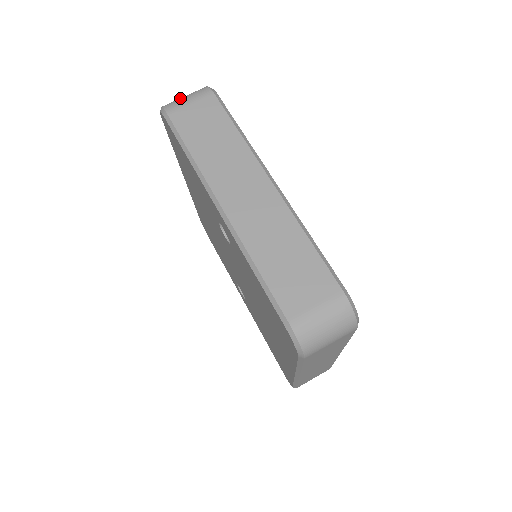
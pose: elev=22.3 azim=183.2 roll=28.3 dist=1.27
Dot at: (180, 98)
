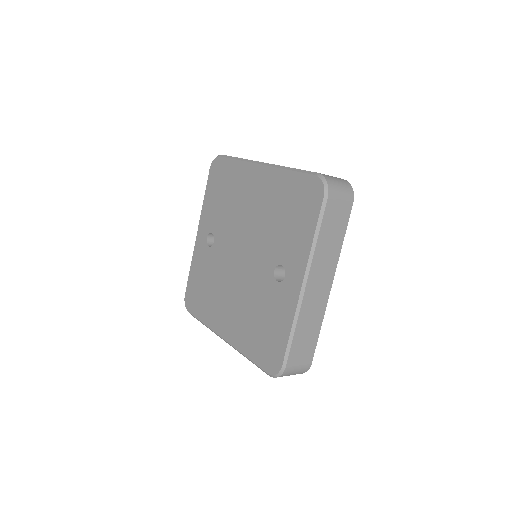
Dot at: (338, 185)
